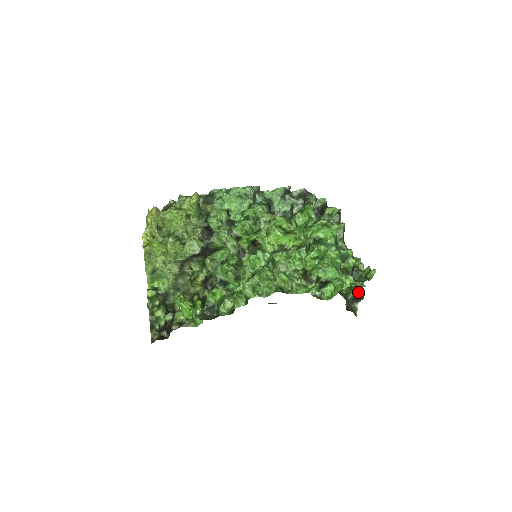
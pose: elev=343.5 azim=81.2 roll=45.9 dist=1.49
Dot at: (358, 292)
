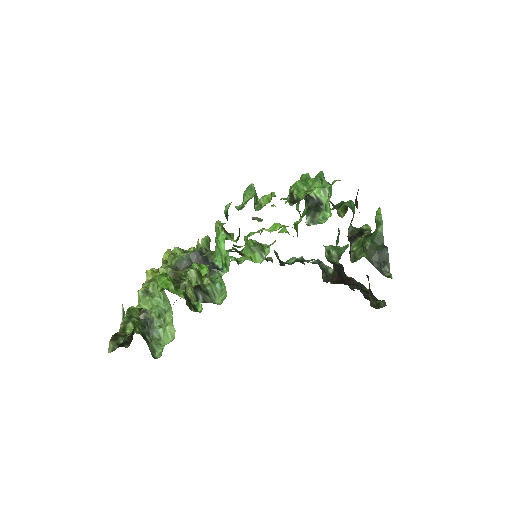
Dot at: (377, 245)
